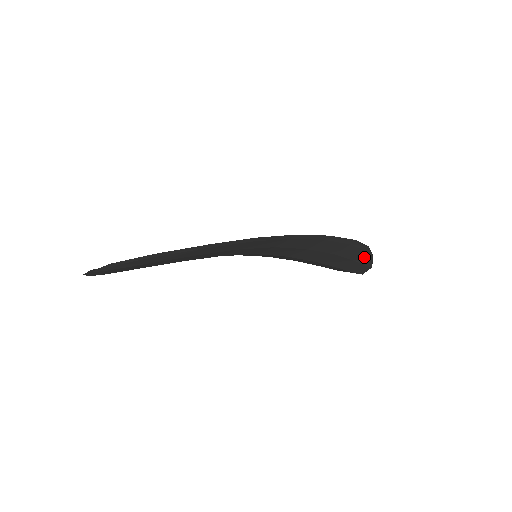
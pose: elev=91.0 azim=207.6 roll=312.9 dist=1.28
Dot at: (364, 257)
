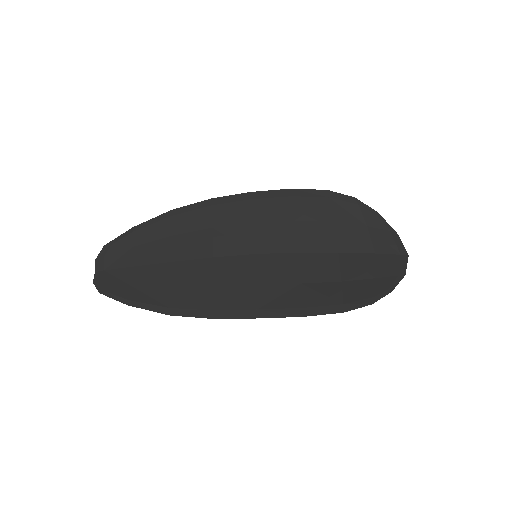
Dot at: (380, 288)
